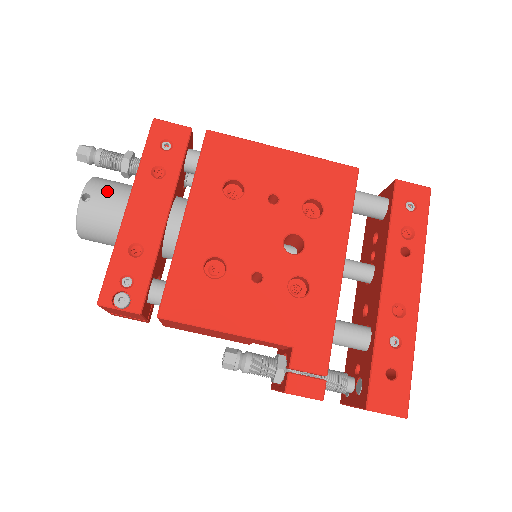
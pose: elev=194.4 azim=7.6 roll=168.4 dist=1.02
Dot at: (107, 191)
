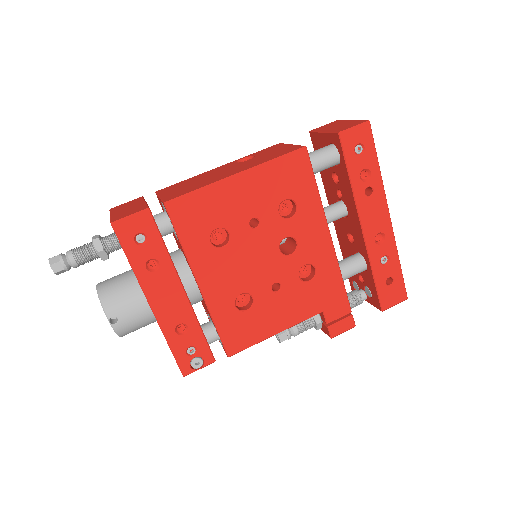
Dot at: (124, 304)
